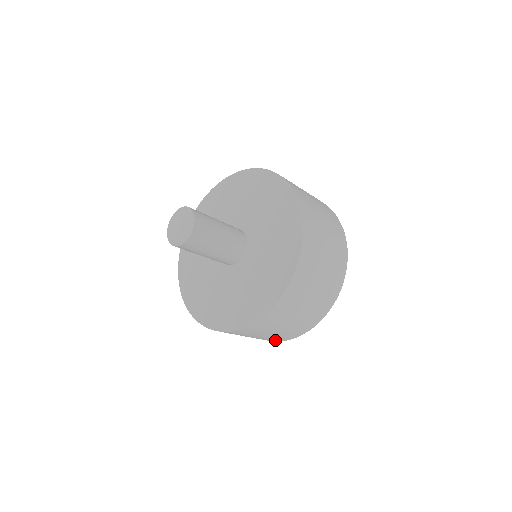
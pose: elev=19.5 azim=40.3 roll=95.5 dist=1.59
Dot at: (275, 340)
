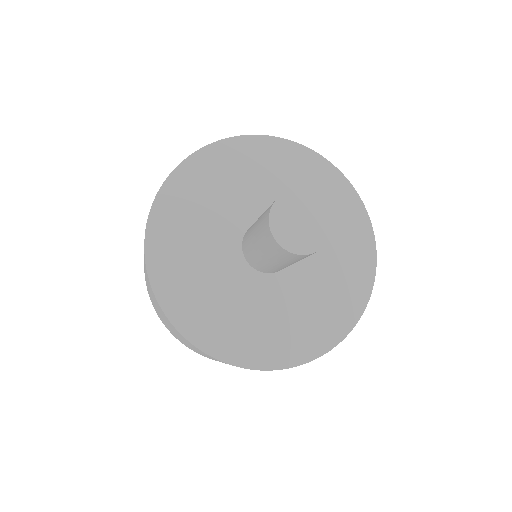
Dot at: occluded
